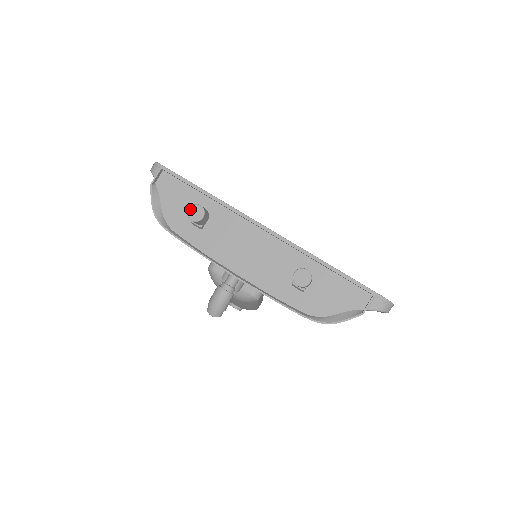
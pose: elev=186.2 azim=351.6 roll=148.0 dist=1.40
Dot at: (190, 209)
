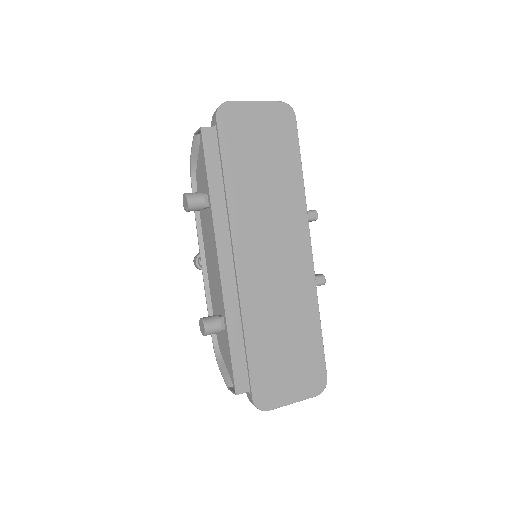
Dot at: (184, 195)
